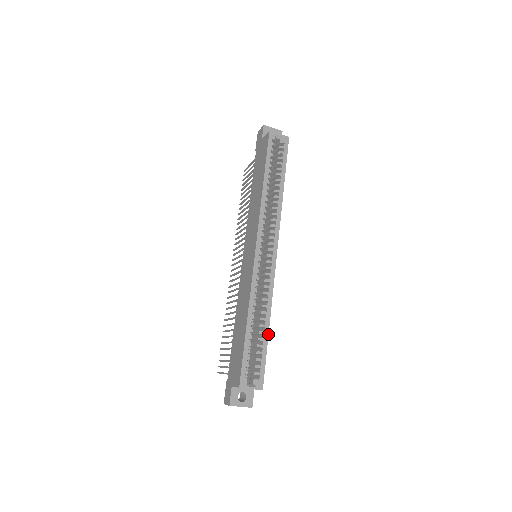
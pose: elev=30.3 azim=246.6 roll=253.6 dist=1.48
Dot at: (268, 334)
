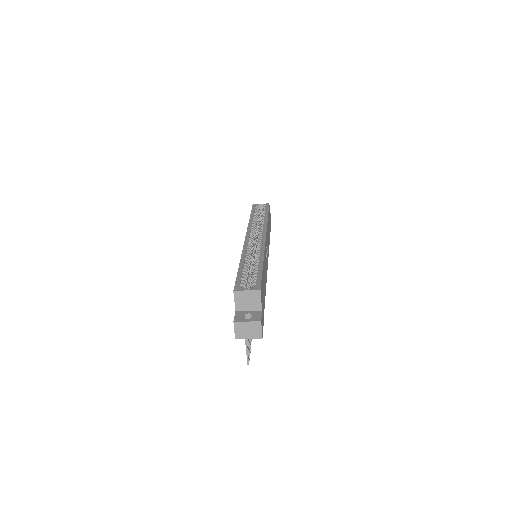
Dot at: (262, 265)
